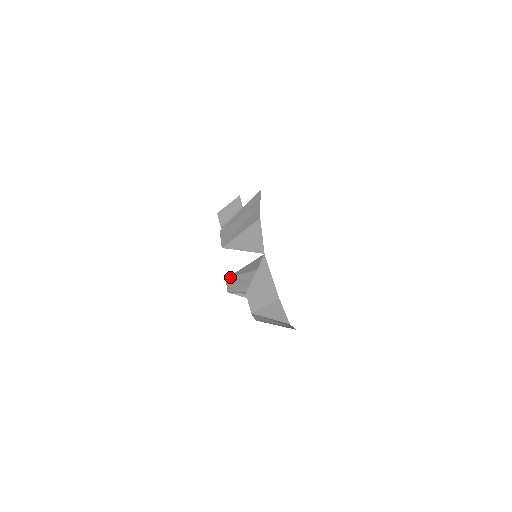
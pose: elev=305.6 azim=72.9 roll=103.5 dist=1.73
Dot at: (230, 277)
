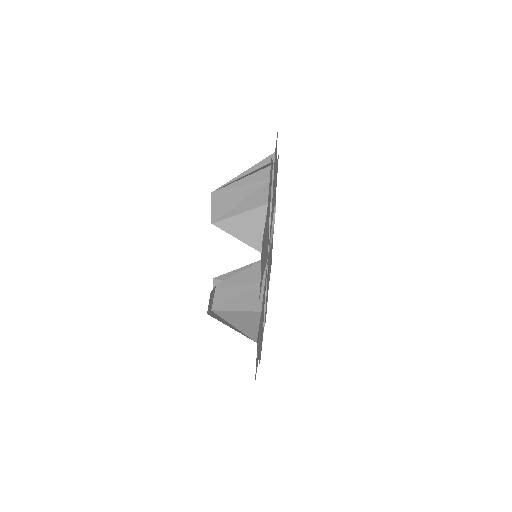
Dot at: (219, 279)
